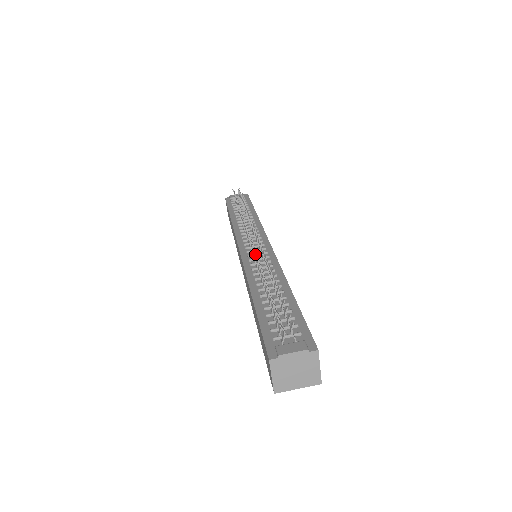
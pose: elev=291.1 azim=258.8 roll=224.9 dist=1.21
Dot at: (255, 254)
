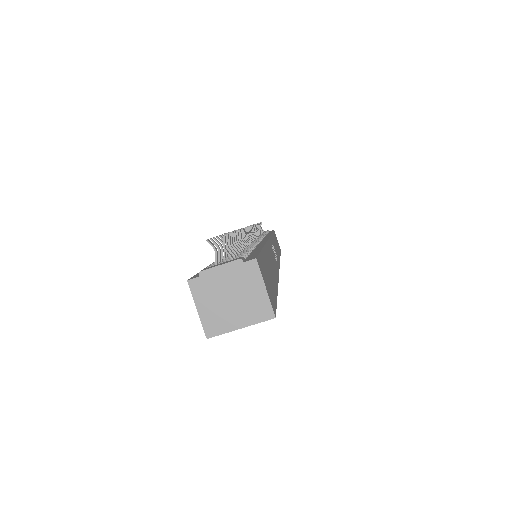
Dot at: occluded
